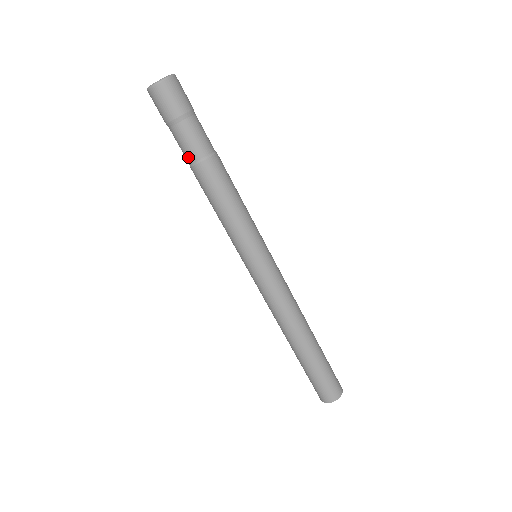
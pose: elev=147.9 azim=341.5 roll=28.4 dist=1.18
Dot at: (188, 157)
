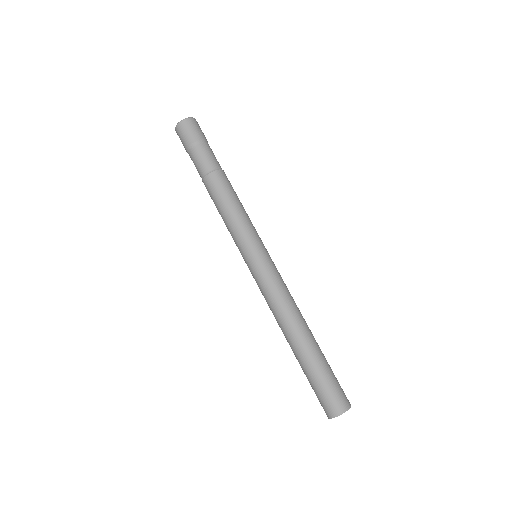
Dot at: (200, 175)
